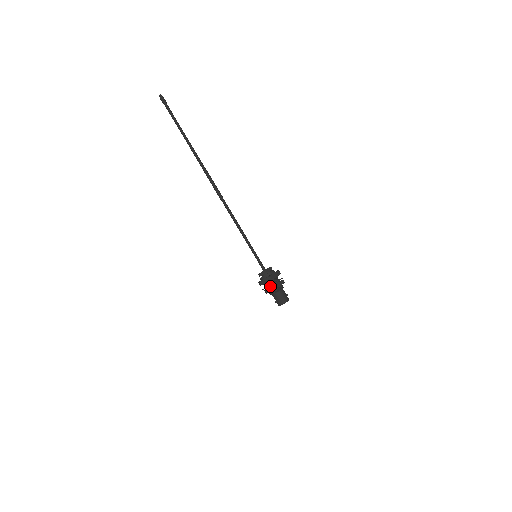
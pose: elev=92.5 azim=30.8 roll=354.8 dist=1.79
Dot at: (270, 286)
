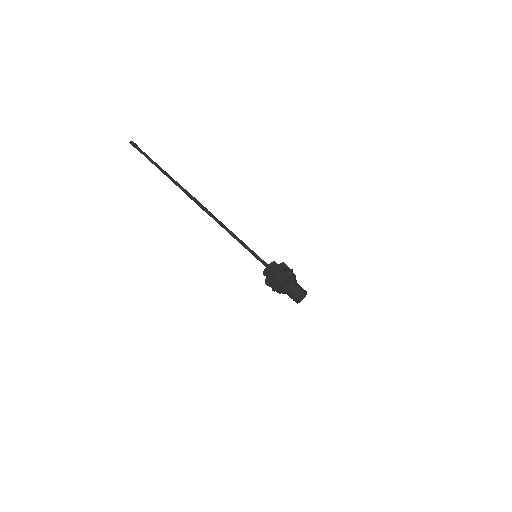
Dot at: (284, 275)
